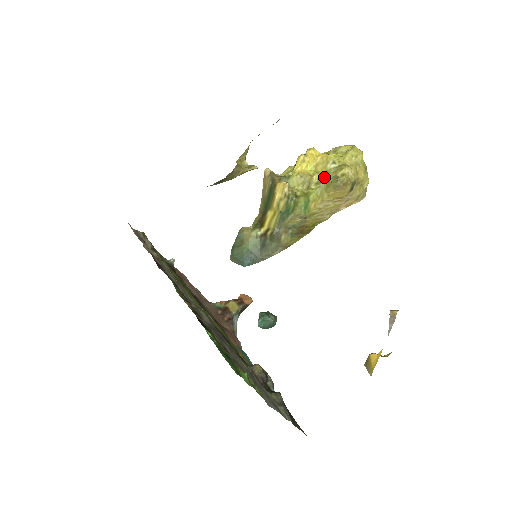
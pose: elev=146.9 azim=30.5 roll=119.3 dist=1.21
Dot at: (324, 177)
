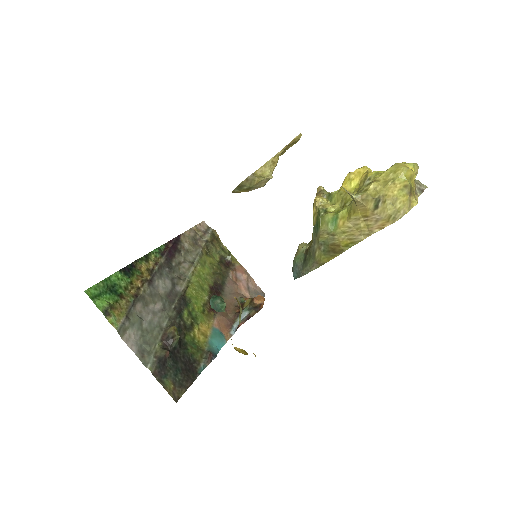
Dot at: occluded
